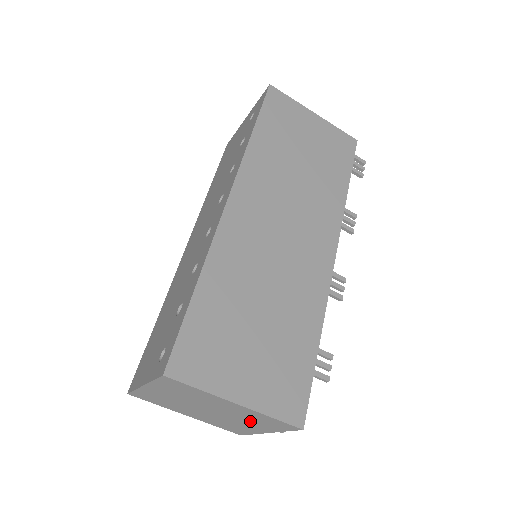
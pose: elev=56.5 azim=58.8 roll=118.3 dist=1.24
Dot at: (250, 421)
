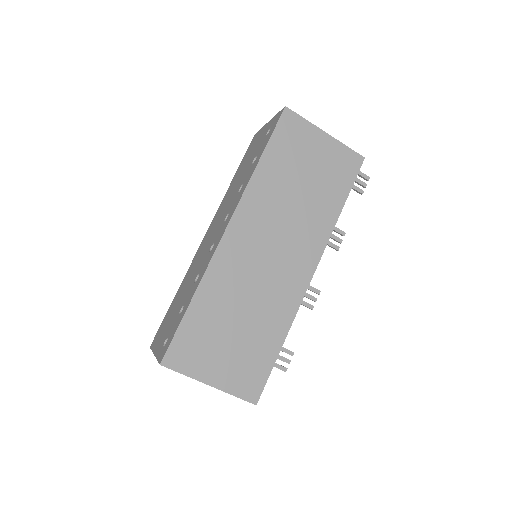
Dot at: occluded
